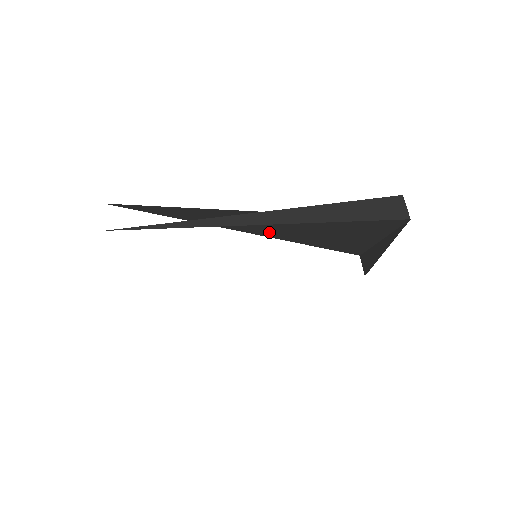
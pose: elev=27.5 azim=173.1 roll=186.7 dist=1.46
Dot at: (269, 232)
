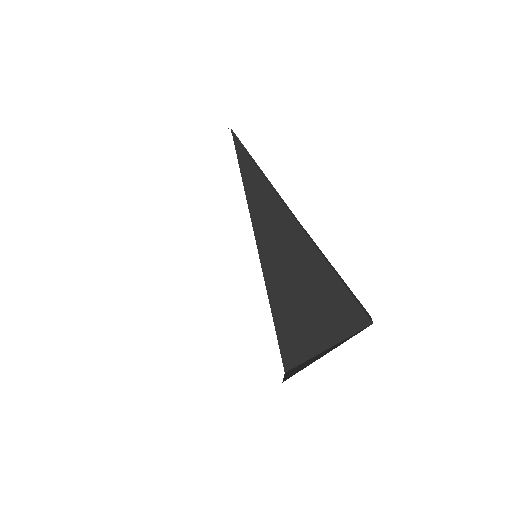
Dot at: (271, 261)
